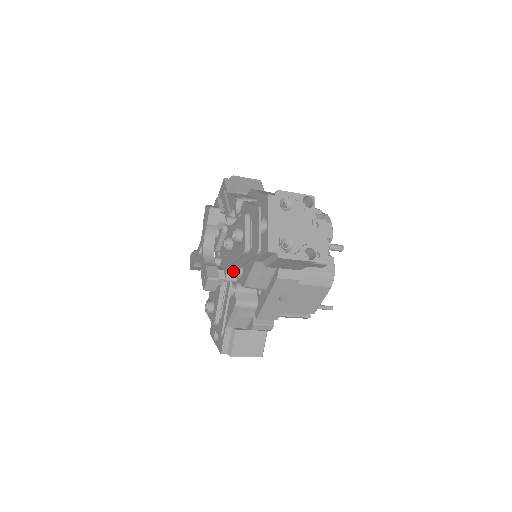
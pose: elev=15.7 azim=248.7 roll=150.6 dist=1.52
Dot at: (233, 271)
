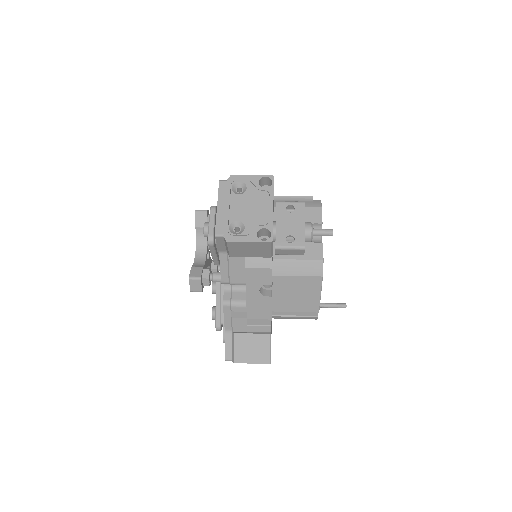
Dot at: occluded
